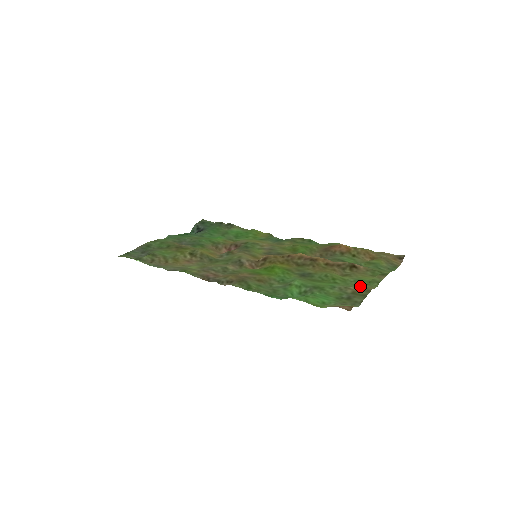
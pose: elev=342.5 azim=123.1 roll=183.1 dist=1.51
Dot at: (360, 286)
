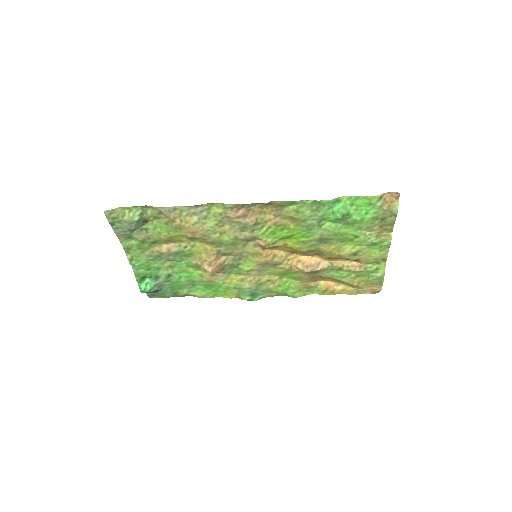
Dot at: (377, 242)
